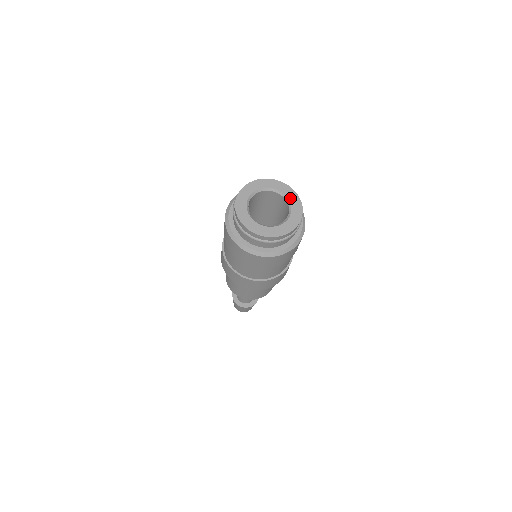
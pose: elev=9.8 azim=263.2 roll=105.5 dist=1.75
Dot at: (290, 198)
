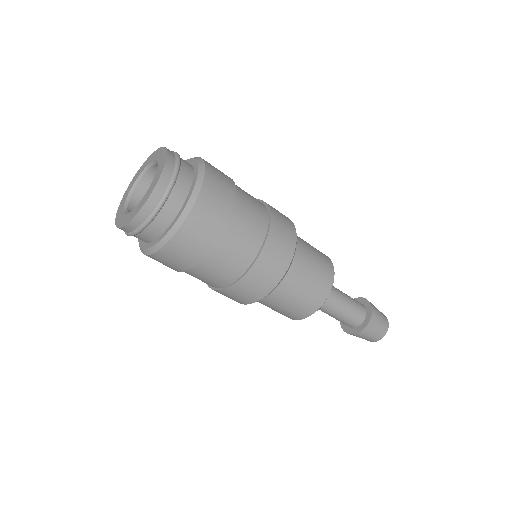
Dot at: (158, 158)
